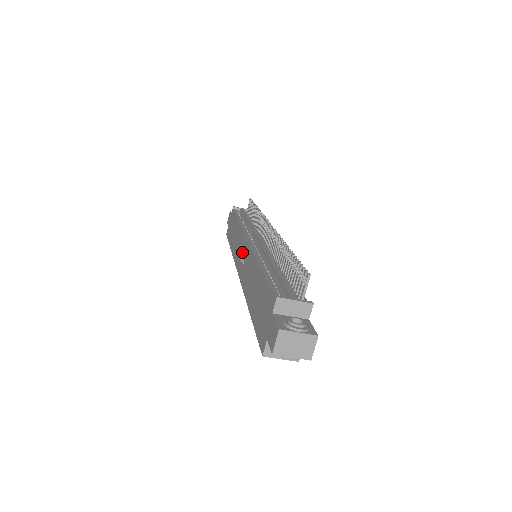
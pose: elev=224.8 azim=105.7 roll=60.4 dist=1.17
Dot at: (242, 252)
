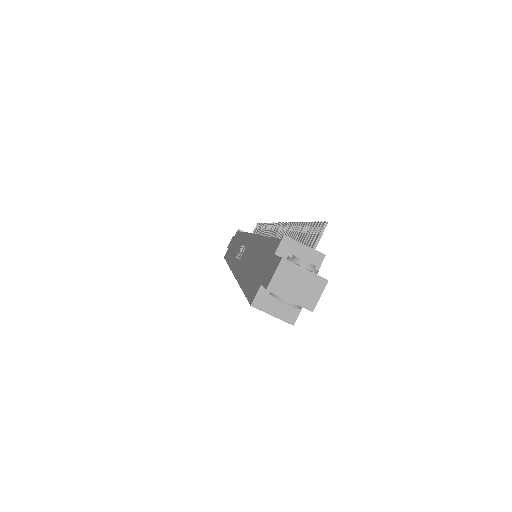
Dot at: (242, 248)
